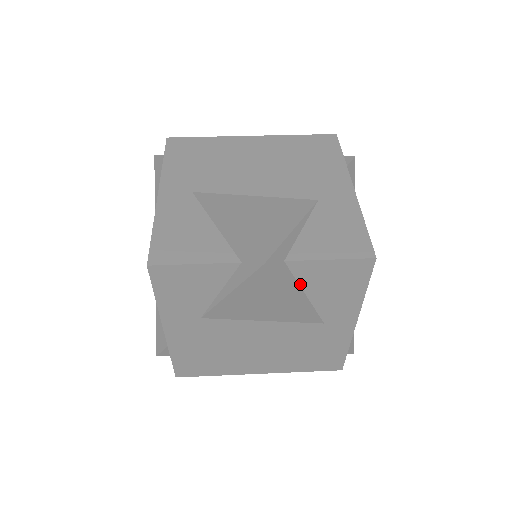
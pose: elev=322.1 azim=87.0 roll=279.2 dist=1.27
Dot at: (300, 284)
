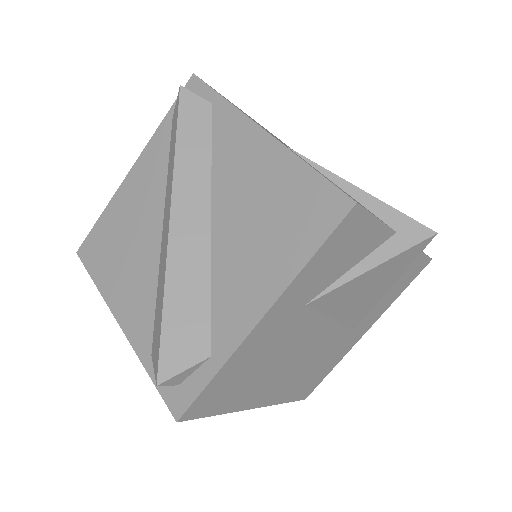
Dot at: occluded
